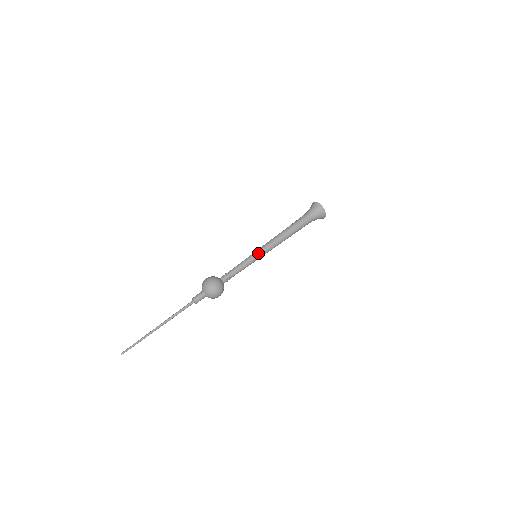
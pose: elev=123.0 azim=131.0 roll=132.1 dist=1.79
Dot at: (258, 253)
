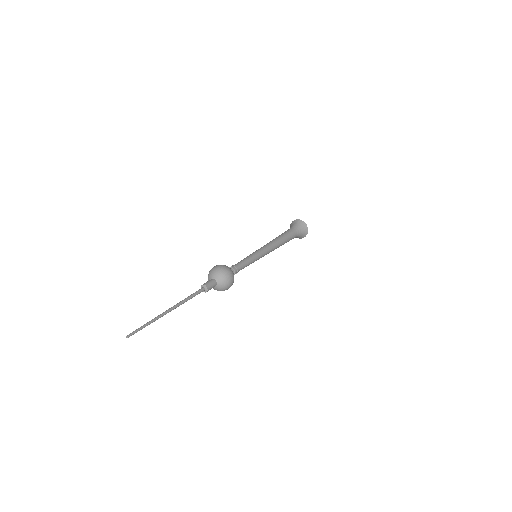
Dot at: (261, 254)
